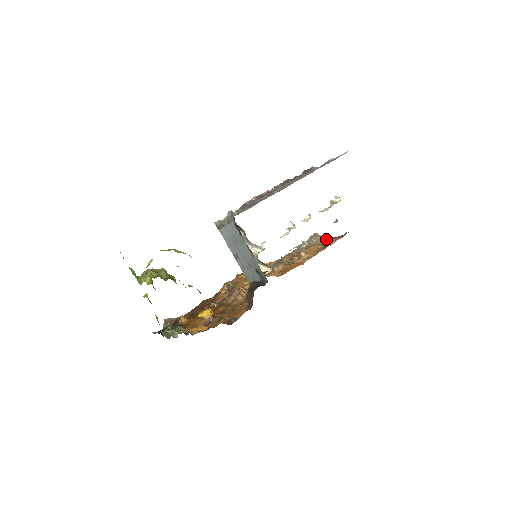
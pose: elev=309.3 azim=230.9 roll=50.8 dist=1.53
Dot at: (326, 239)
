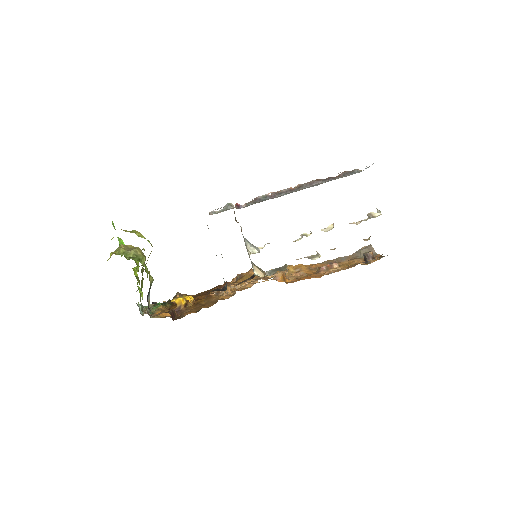
Dot at: (365, 256)
